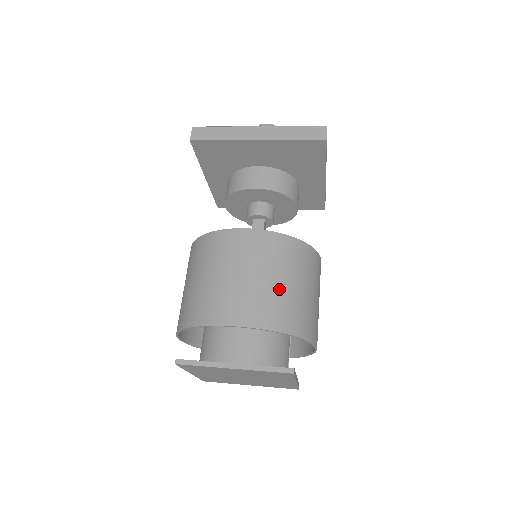
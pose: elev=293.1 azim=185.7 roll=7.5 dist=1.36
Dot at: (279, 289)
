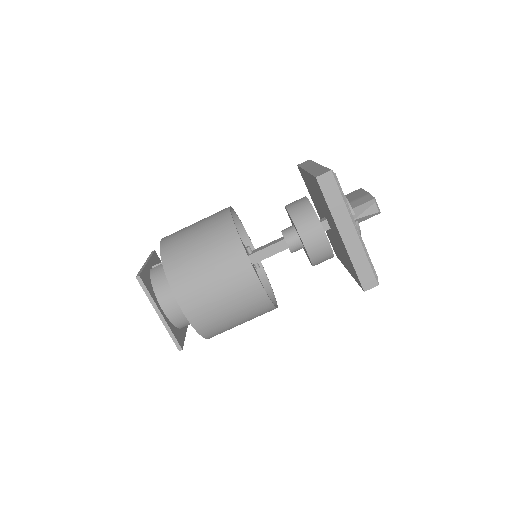
Dot at: (226, 318)
